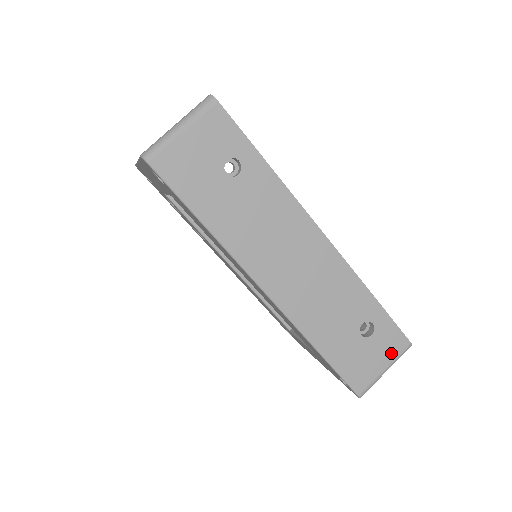
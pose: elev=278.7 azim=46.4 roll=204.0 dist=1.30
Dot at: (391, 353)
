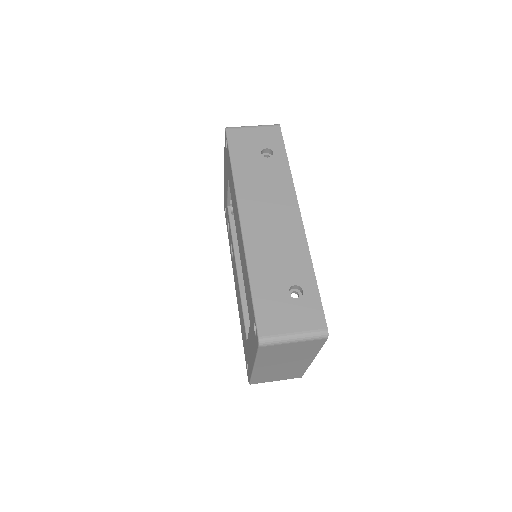
Dot at: (306, 324)
